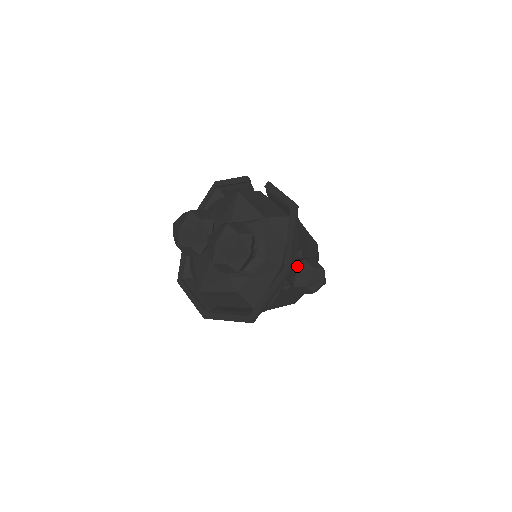
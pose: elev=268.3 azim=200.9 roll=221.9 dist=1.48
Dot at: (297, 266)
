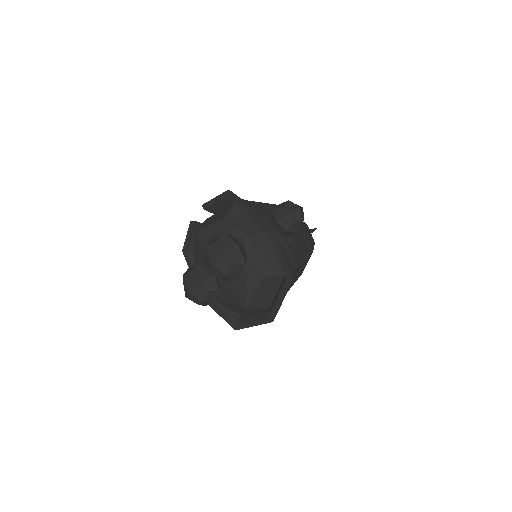
Dot at: (274, 219)
